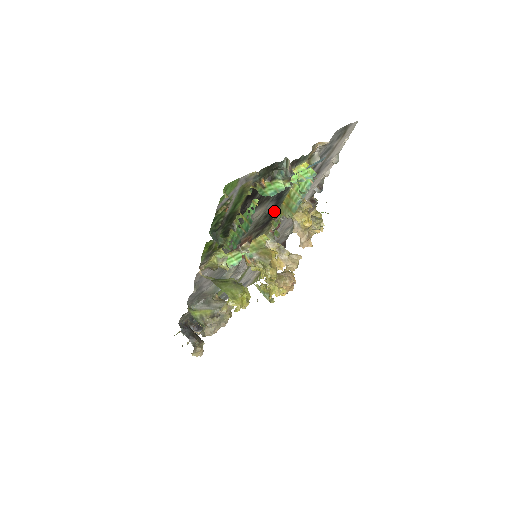
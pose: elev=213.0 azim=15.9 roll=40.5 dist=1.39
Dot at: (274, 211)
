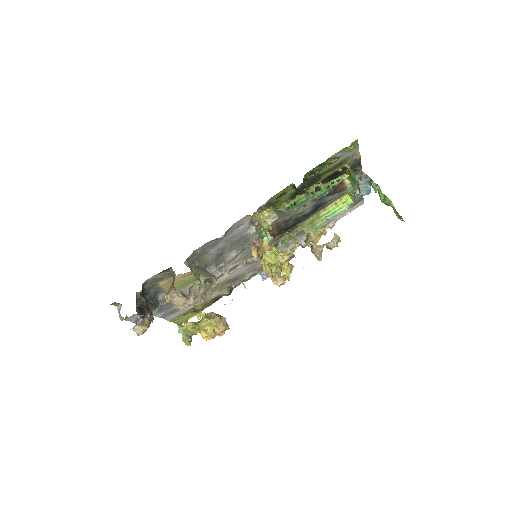
Dot at: (297, 222)
